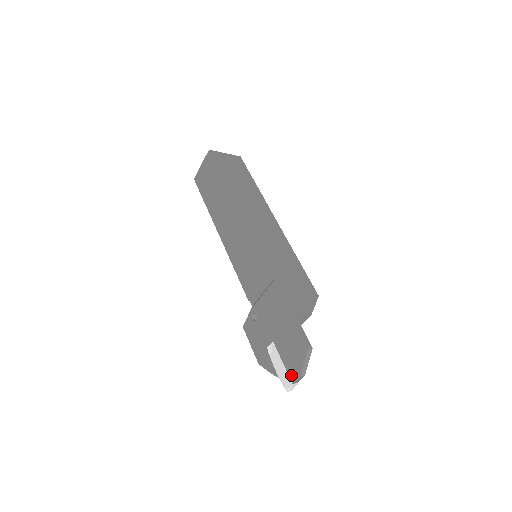
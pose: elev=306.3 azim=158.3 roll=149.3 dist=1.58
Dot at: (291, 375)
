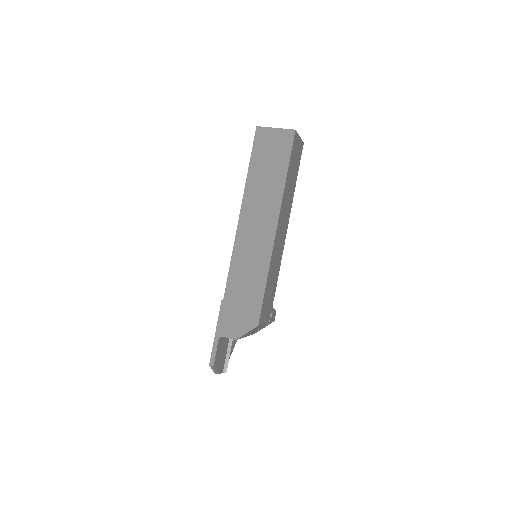
Dot at: occluded
